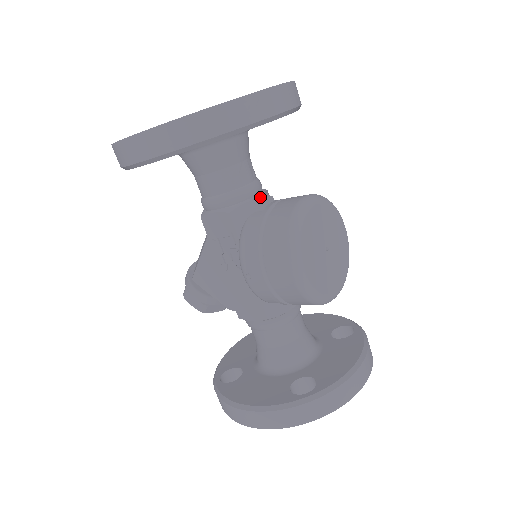
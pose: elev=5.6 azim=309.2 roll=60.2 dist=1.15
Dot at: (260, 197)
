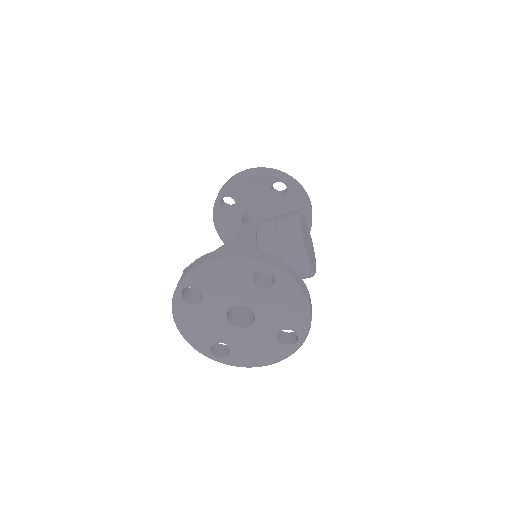
Dot at: occluded
